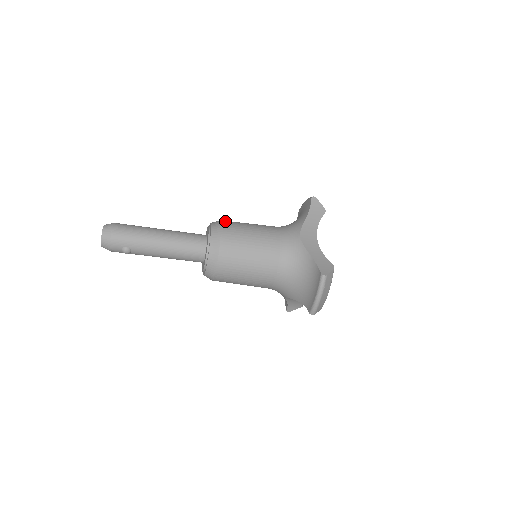
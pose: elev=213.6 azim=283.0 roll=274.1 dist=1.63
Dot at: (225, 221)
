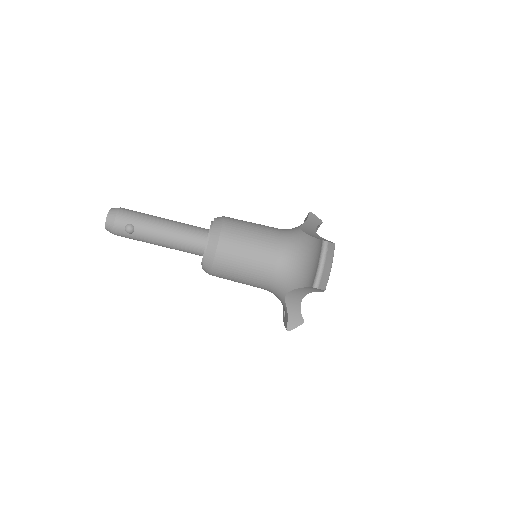
Dot at: occluded
